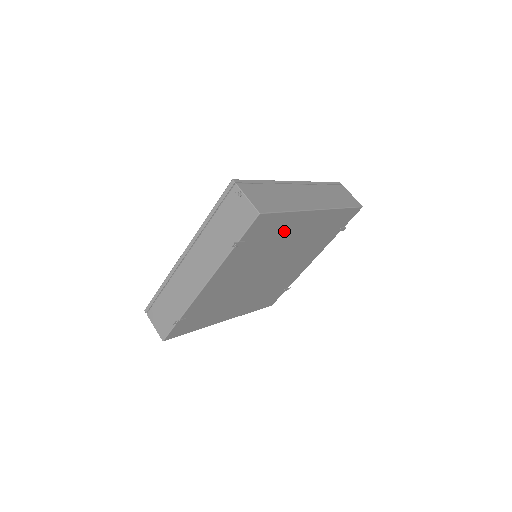
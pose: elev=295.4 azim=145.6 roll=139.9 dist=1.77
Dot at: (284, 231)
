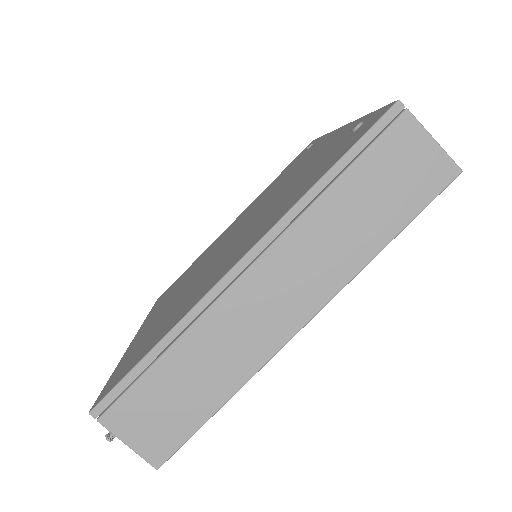
Dot at: occluded
